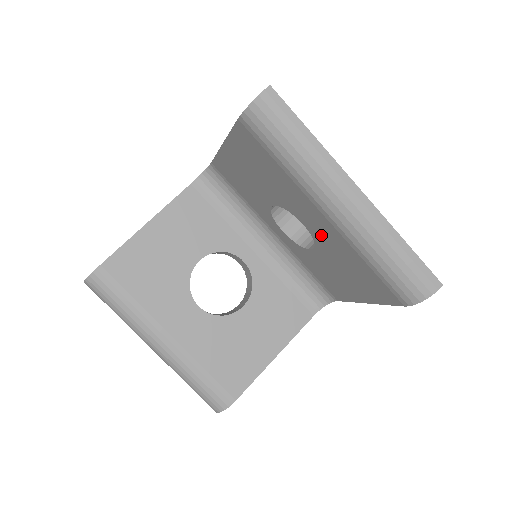
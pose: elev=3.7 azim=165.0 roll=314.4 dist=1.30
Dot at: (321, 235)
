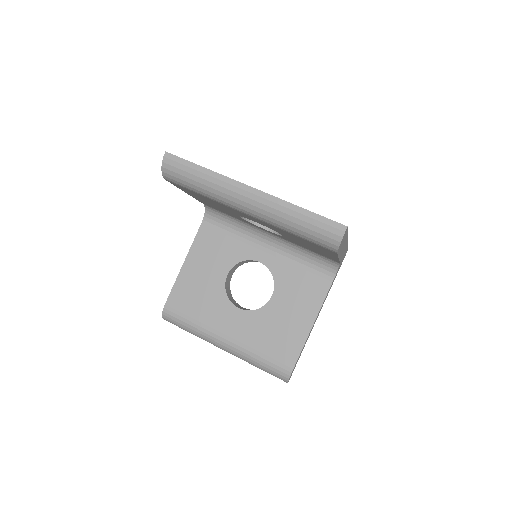
Dot at: occluded
